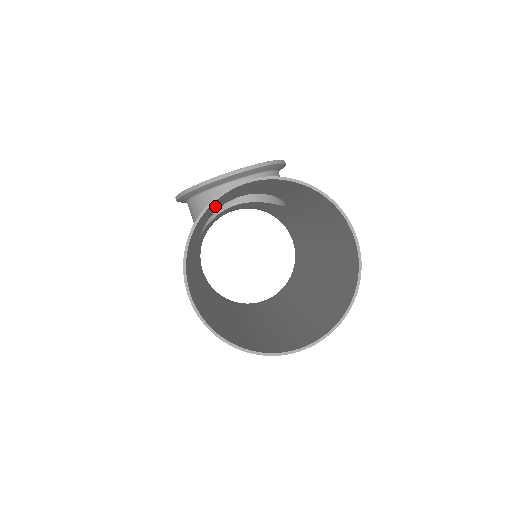
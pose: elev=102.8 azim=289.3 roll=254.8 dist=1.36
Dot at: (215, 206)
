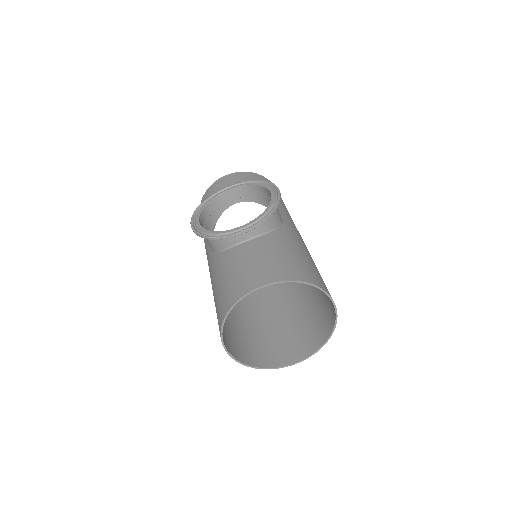
Dot at: (234, 274)
